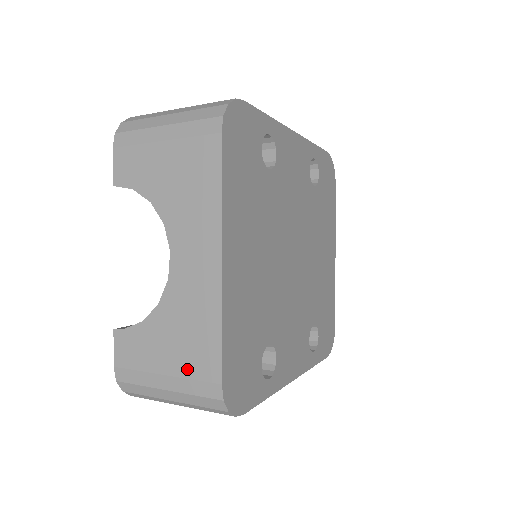
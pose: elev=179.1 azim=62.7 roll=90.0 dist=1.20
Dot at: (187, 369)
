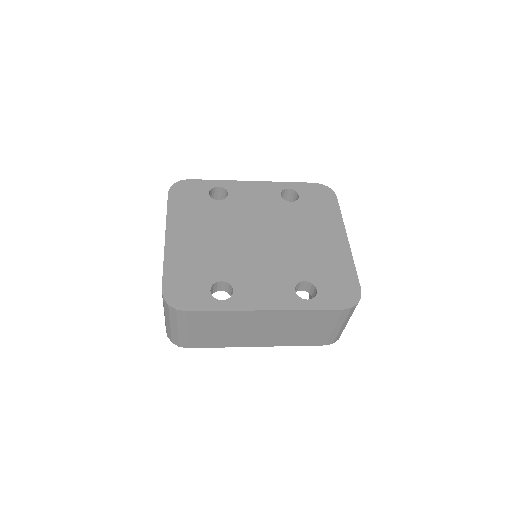
Dot at: occluded
